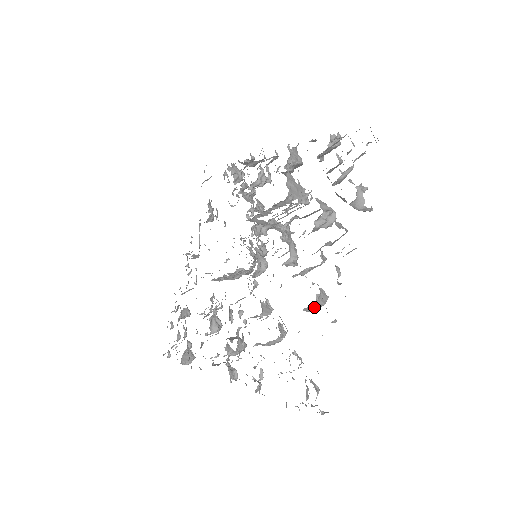
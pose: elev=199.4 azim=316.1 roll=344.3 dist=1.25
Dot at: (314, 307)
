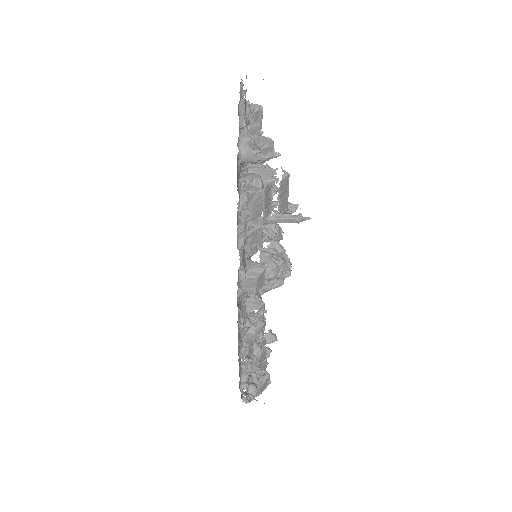
Dot at: (250, 284)
